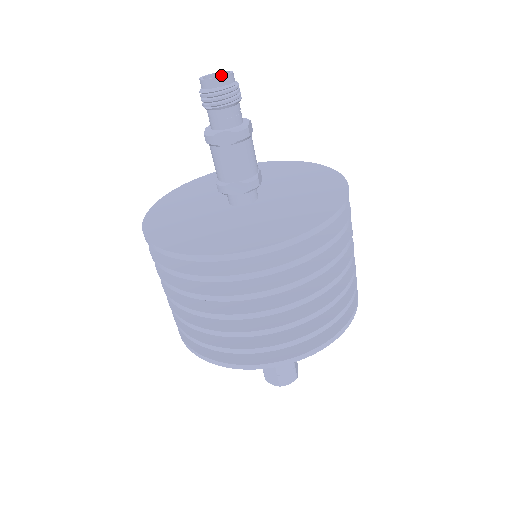
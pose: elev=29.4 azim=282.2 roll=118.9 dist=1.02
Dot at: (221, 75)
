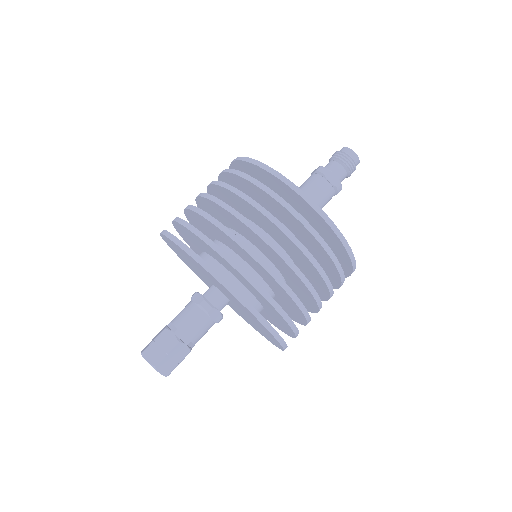
Dot at: occluded
